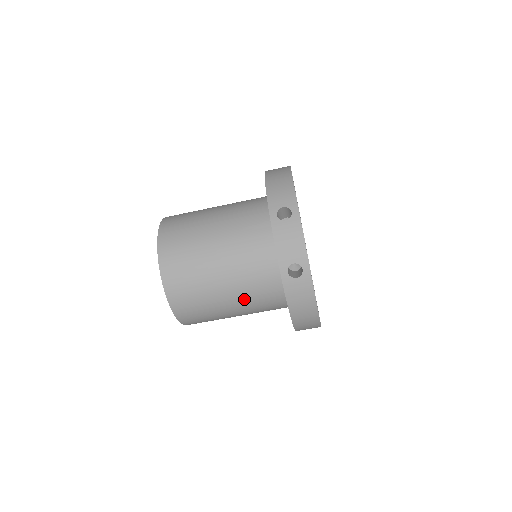
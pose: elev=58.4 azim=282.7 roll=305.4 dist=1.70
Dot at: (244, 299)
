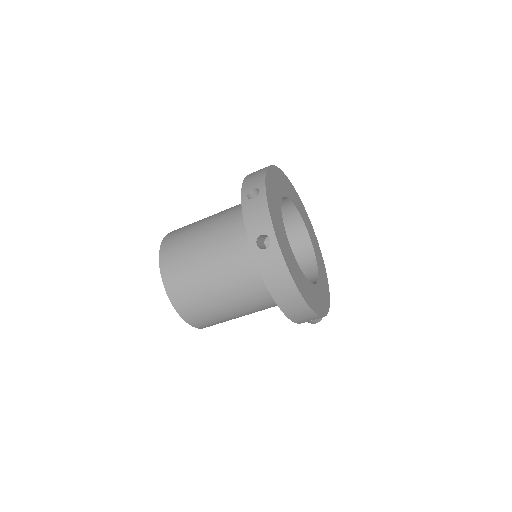
Dot at: (233, 287)
